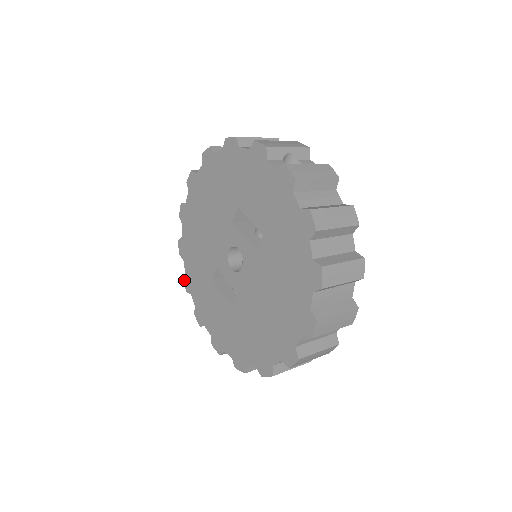
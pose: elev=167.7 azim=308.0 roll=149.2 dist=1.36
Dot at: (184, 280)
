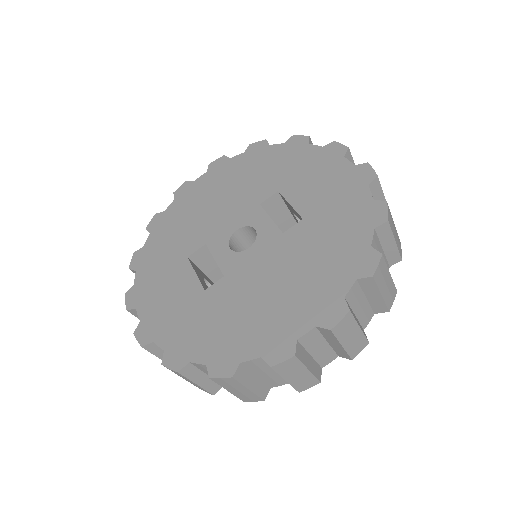
Dot at: (135, 255)
